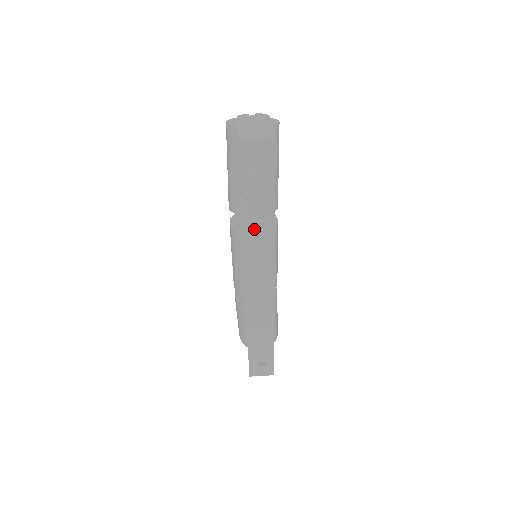
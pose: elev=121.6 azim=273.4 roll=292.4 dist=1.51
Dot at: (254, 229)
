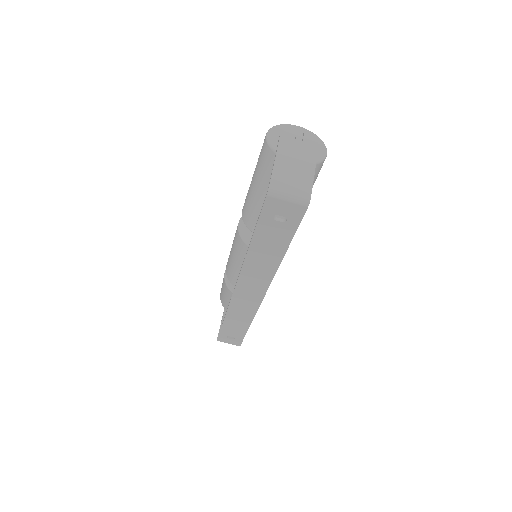
Dot at: (258, 260)
